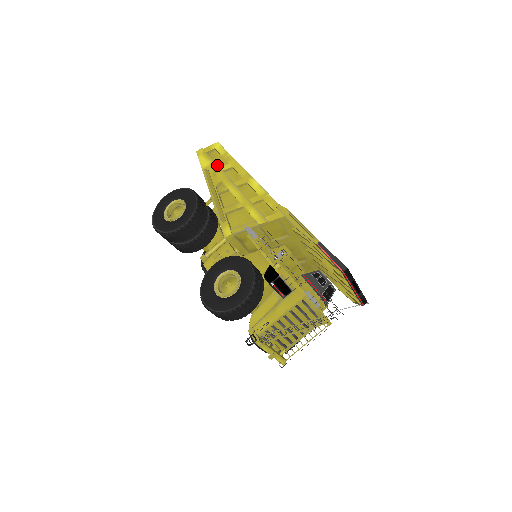
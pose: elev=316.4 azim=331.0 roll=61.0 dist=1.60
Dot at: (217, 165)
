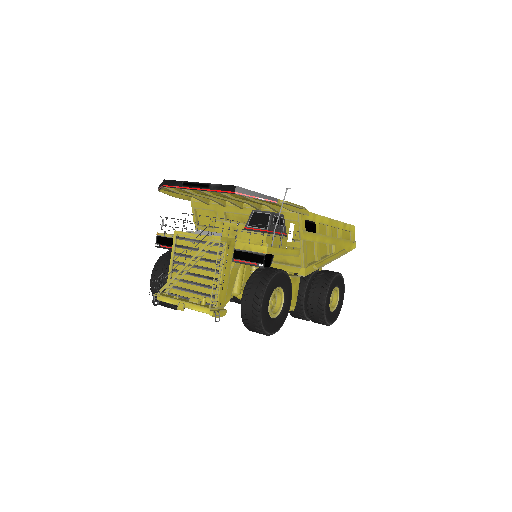
Dot at: occluded
